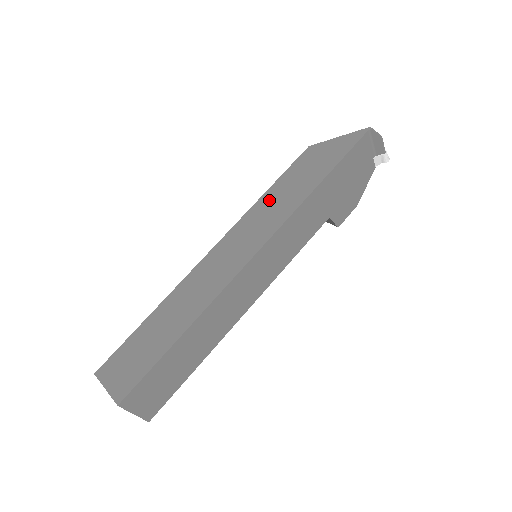
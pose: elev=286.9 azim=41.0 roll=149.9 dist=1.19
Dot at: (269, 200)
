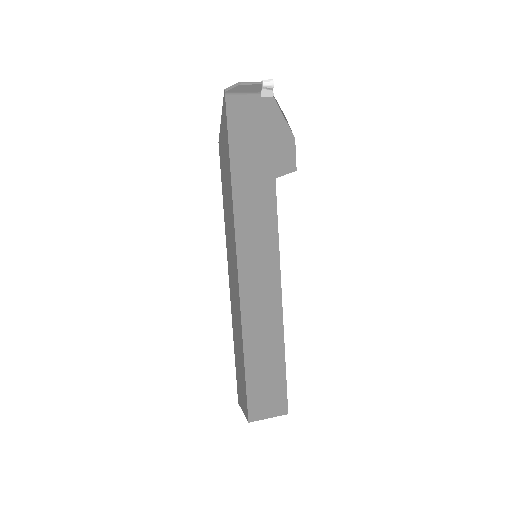
Dot at: (226, 213)
